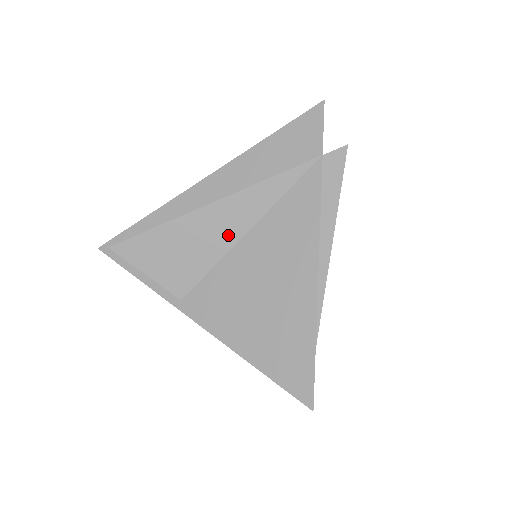
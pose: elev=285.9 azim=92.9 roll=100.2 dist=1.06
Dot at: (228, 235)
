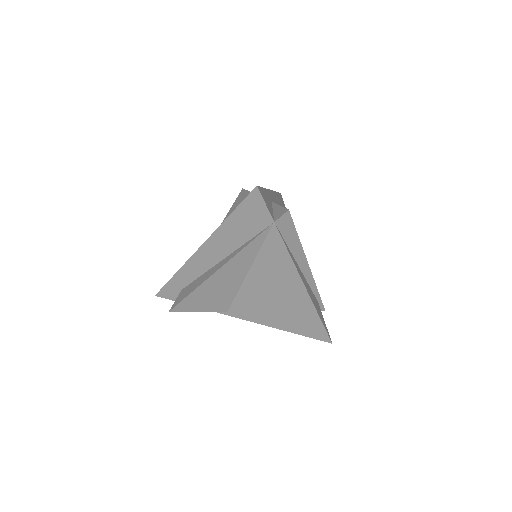
Dot at: (236, 279)
